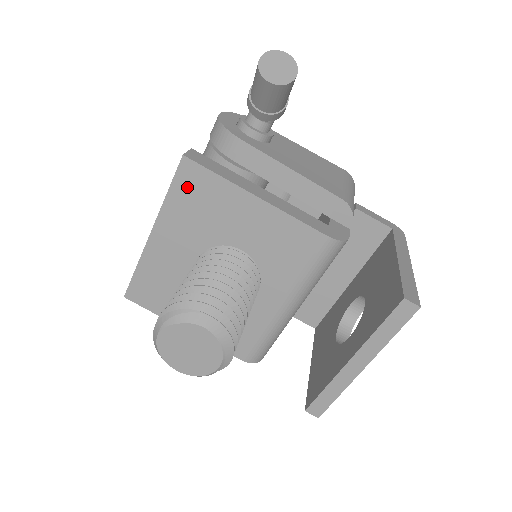
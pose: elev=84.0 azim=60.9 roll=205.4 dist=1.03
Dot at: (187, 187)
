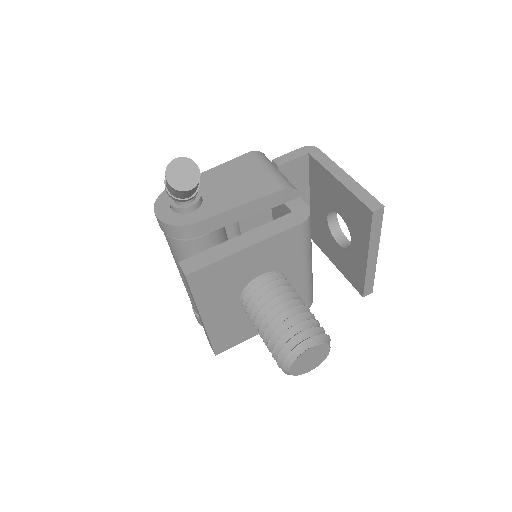
Dot at: (202, 284)
